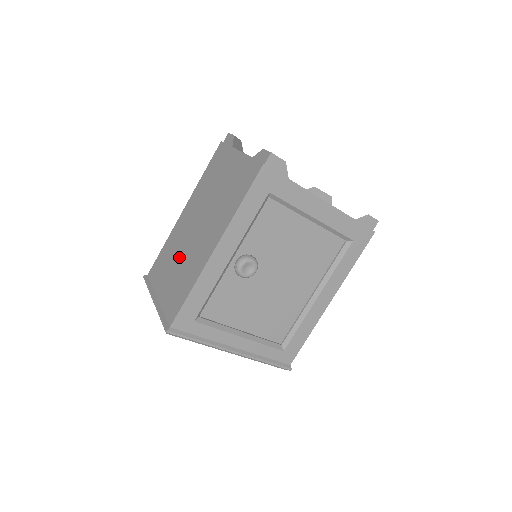
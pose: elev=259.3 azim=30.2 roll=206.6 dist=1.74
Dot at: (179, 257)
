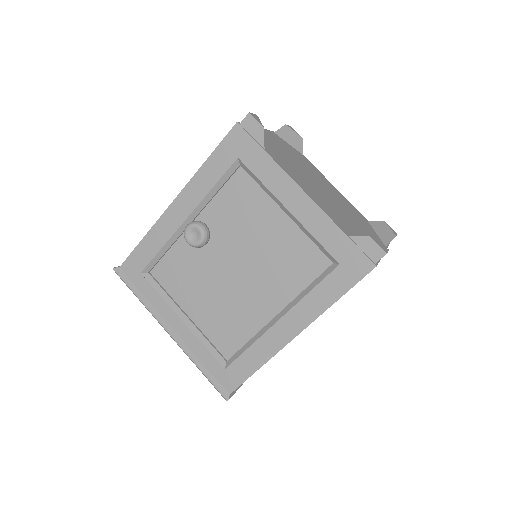
Dot at: occluded
